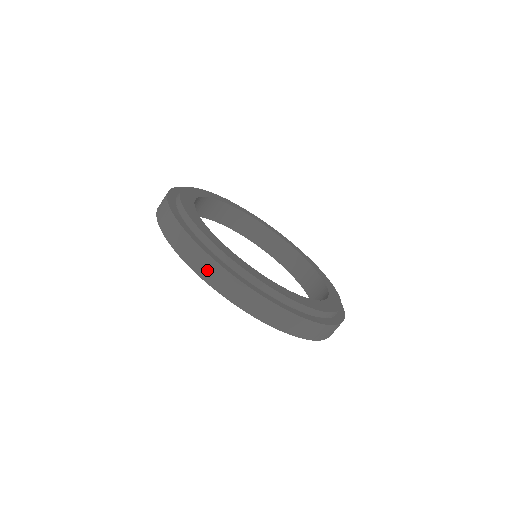
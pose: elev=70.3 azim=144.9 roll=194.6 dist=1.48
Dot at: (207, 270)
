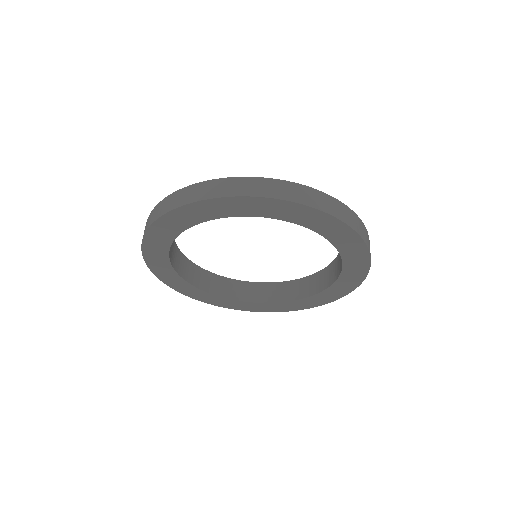
Dot at: (262, 188)
